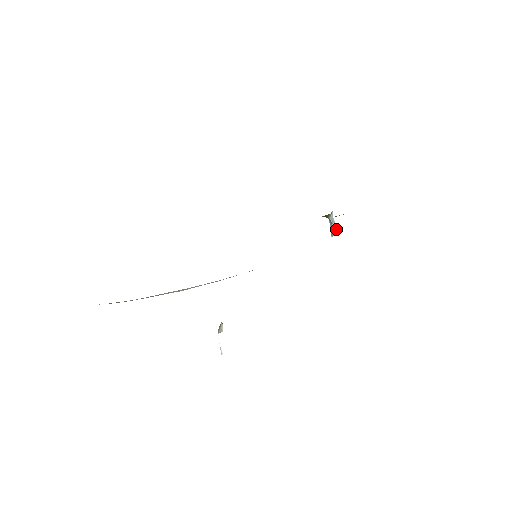
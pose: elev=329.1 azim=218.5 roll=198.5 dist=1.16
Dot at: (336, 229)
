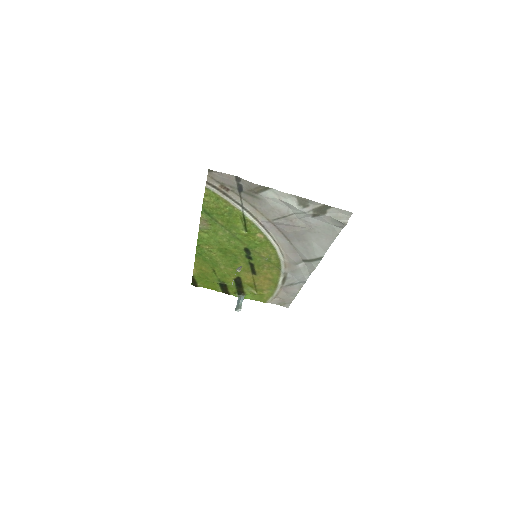
Dot at: occluded
